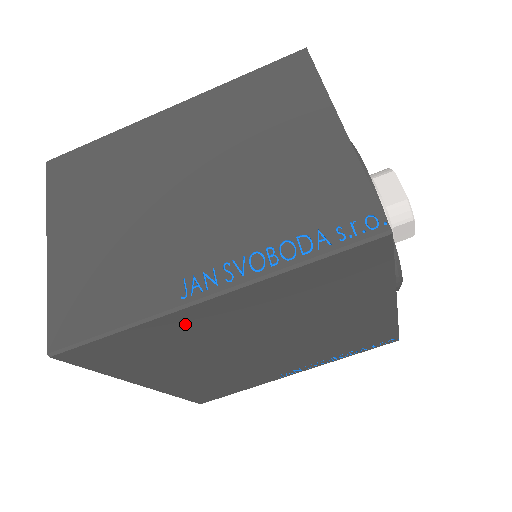
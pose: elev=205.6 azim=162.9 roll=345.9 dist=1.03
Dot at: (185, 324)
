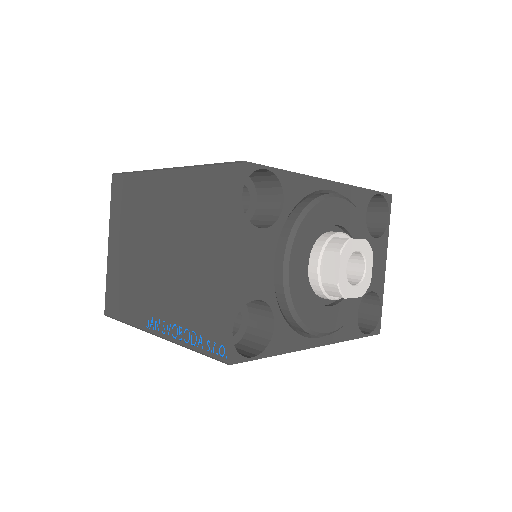
Dot at: occluded
